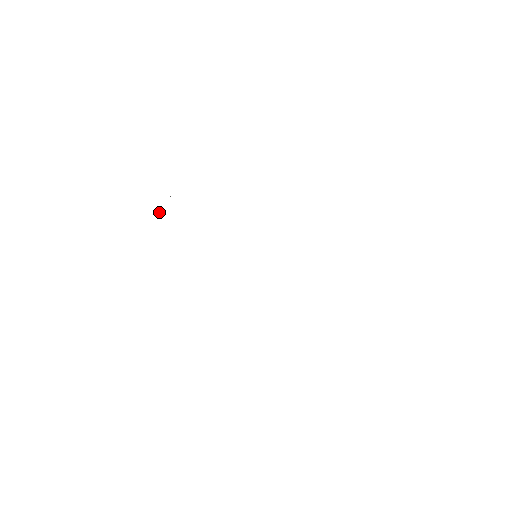
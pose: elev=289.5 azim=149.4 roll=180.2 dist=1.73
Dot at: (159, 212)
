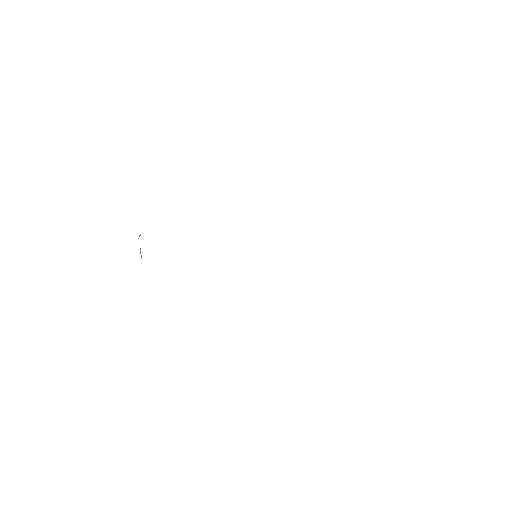
Dot at: occluded
